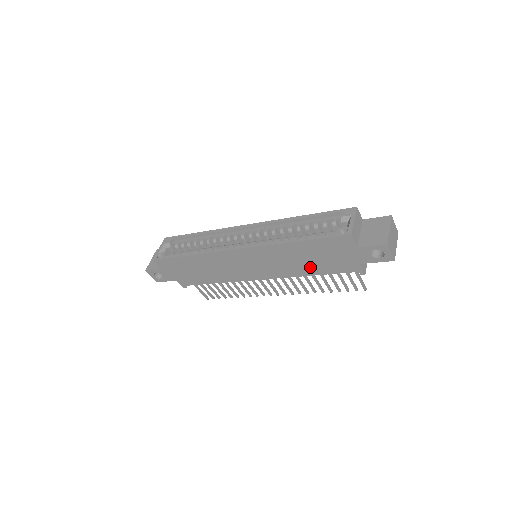
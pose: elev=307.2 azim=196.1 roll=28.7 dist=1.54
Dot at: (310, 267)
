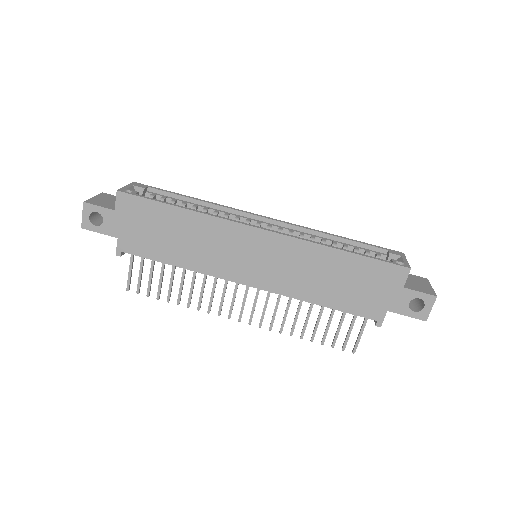
Dot at: (327, 292)
